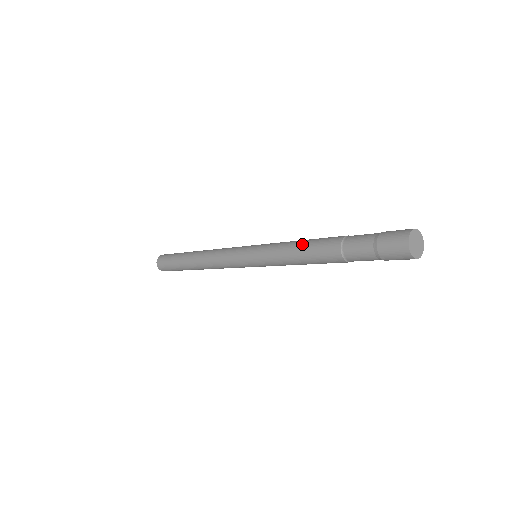
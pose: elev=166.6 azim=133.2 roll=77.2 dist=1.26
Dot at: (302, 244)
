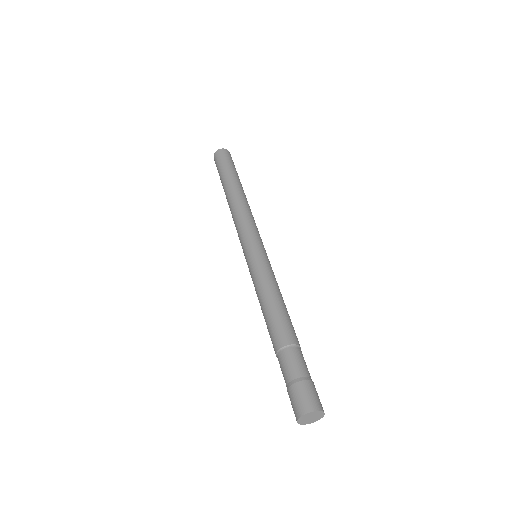
Dot at: (266, 308)
